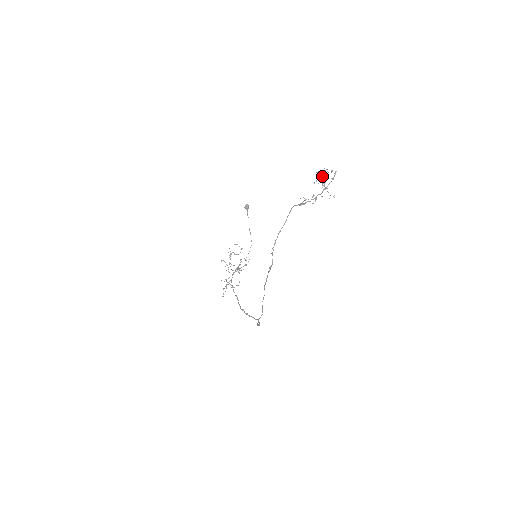
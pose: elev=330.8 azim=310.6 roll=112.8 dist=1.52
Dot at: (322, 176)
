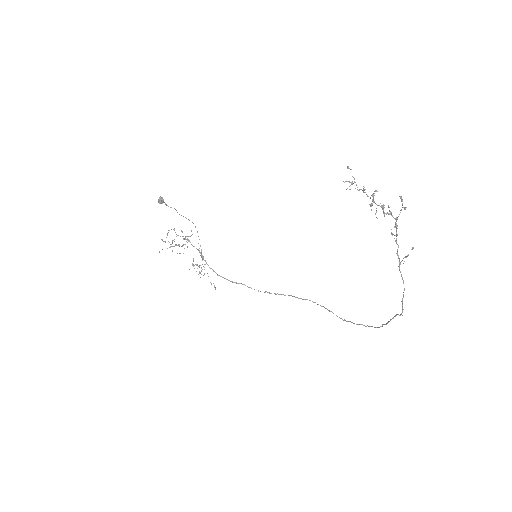
Dot at: (373, 201)
